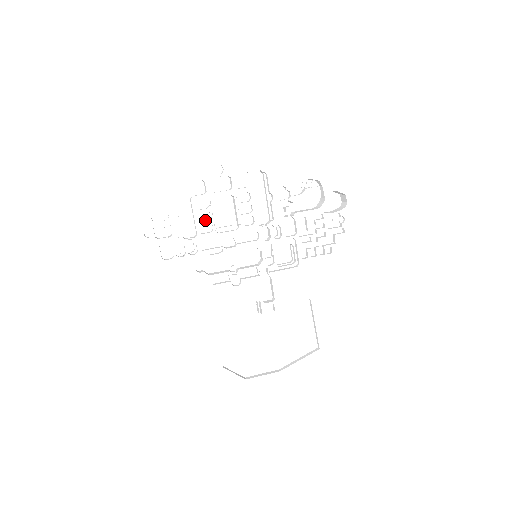
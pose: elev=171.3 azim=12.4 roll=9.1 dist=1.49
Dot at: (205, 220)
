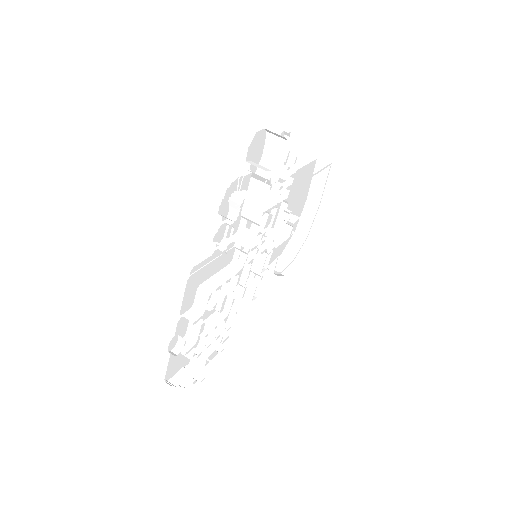
Dot at: occluded
